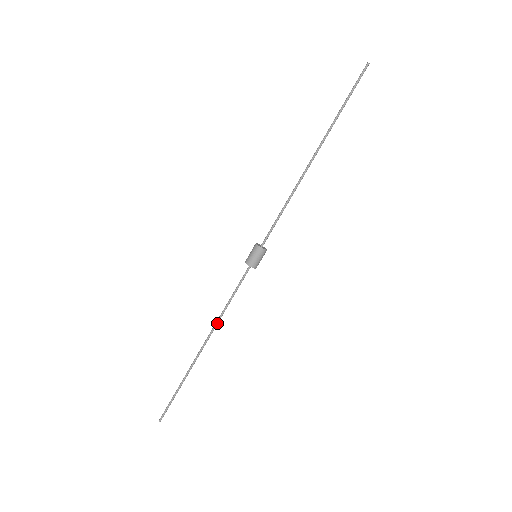
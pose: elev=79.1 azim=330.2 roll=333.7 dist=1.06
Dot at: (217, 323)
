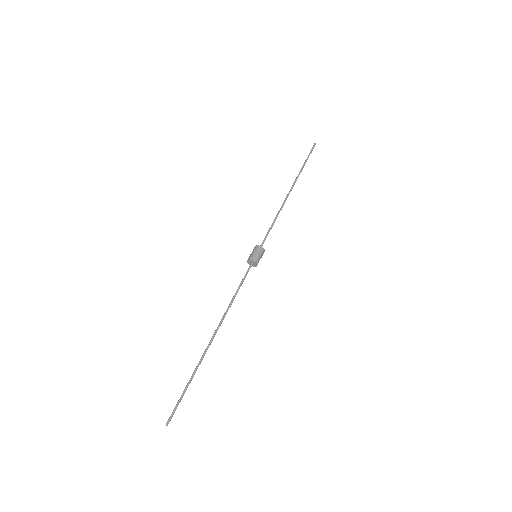
Dot at: (226, 312)
